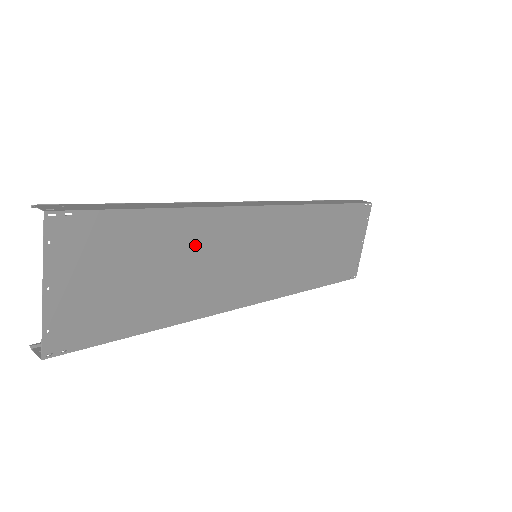
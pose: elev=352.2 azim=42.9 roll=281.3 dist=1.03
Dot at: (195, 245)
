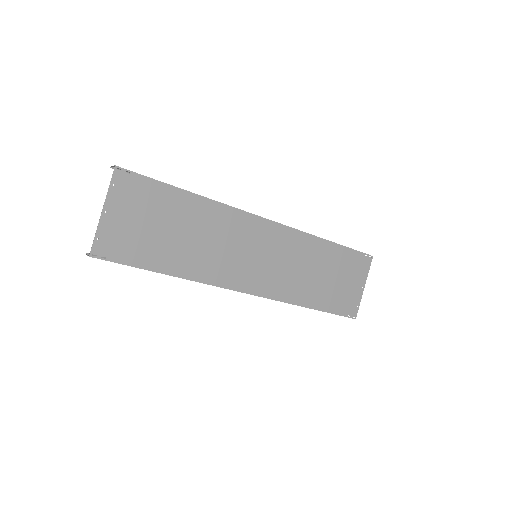
Dot at: (207, 225)
